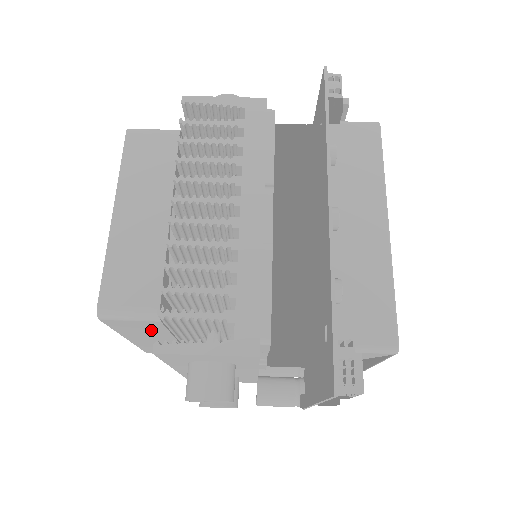
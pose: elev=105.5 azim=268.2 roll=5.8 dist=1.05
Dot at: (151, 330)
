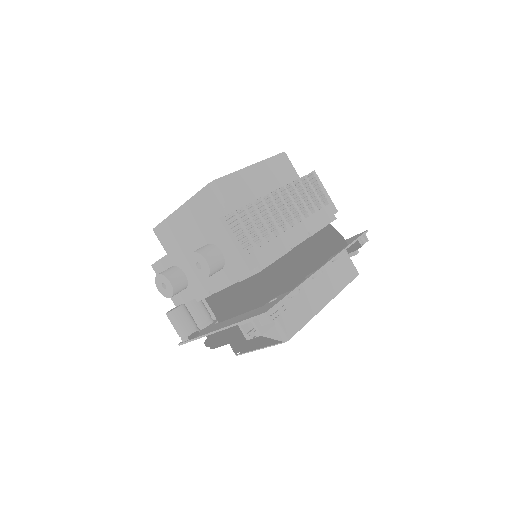
Dot at: (206, 216)
